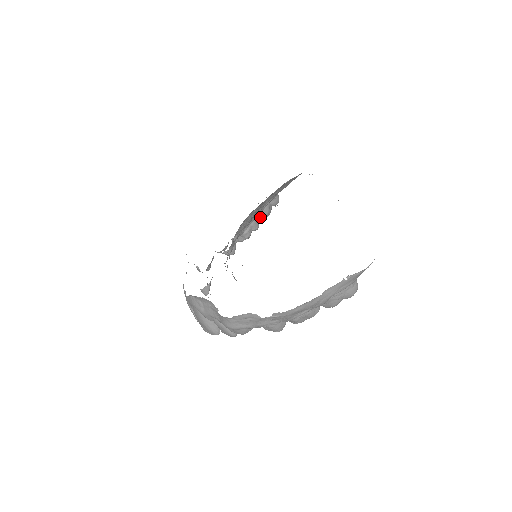
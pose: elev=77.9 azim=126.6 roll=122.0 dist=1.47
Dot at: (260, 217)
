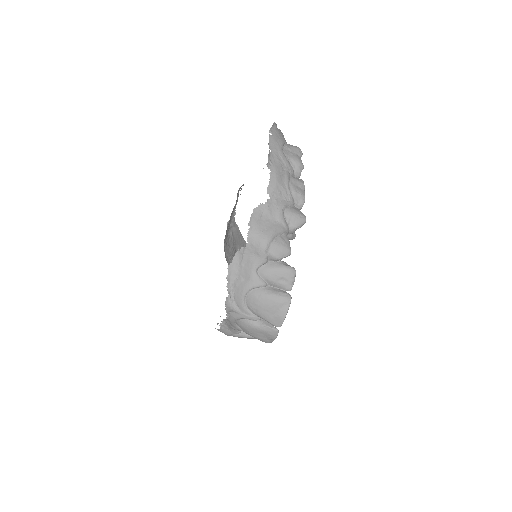
Dot at: occluded
